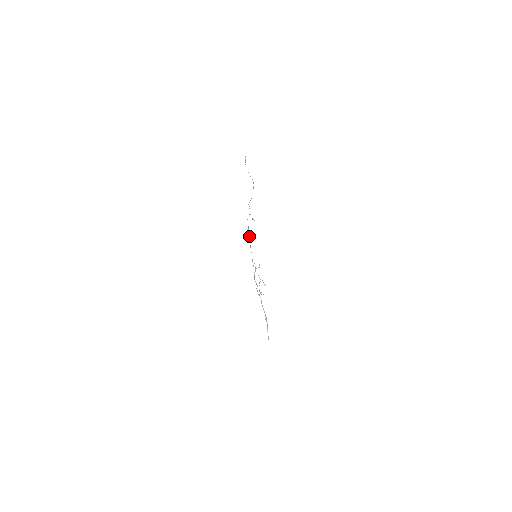
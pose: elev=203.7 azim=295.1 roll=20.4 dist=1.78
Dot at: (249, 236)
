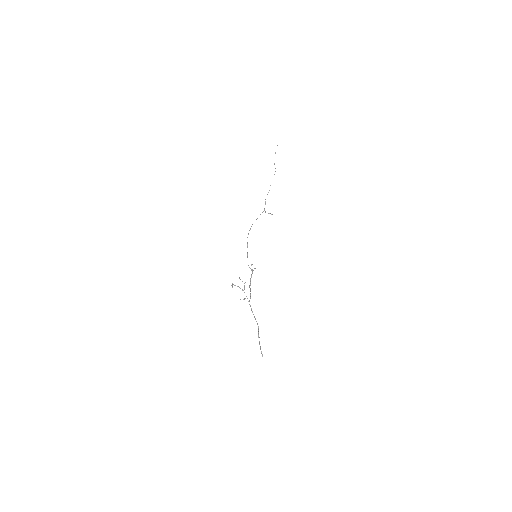
Dot at: (247, 237)
